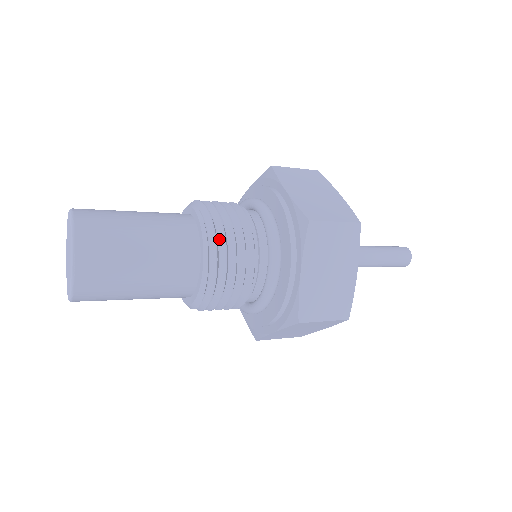
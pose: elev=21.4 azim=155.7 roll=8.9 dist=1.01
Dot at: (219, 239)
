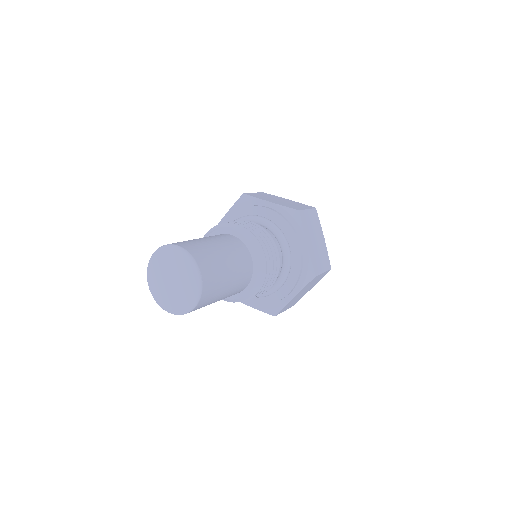
Dot at: (255, 239)
